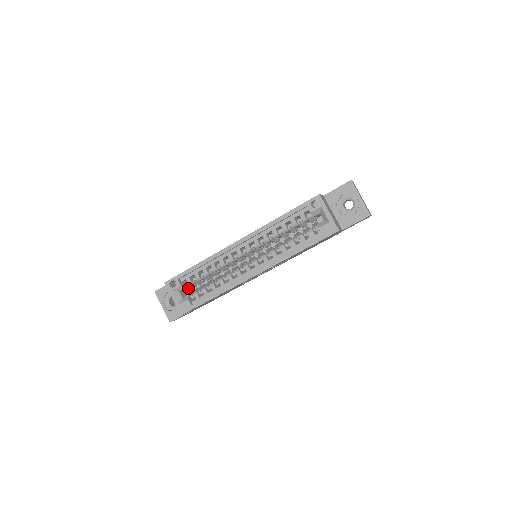
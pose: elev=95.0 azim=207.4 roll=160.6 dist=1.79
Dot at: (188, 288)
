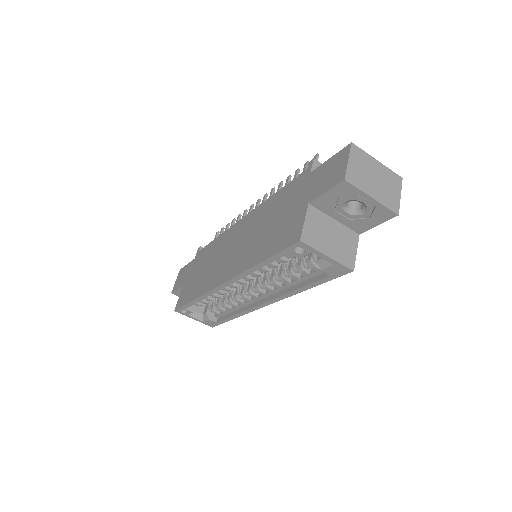
Dot at: occluded
